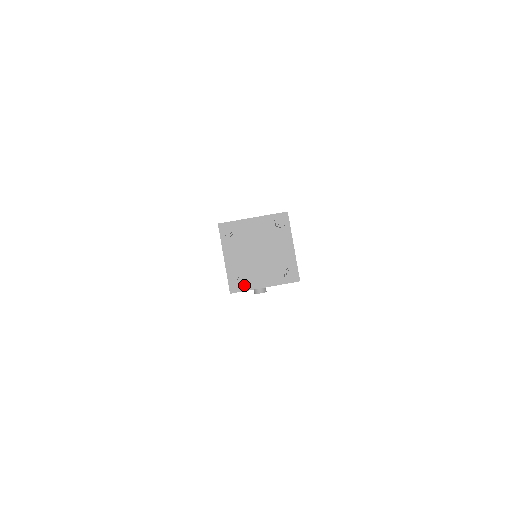
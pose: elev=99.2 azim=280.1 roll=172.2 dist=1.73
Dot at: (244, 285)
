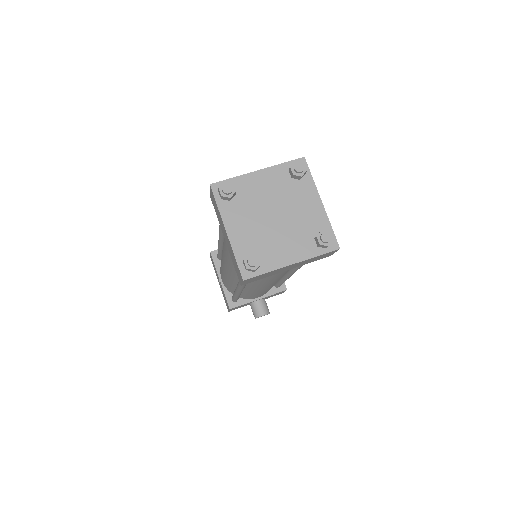
Dot at: (261, 265)
